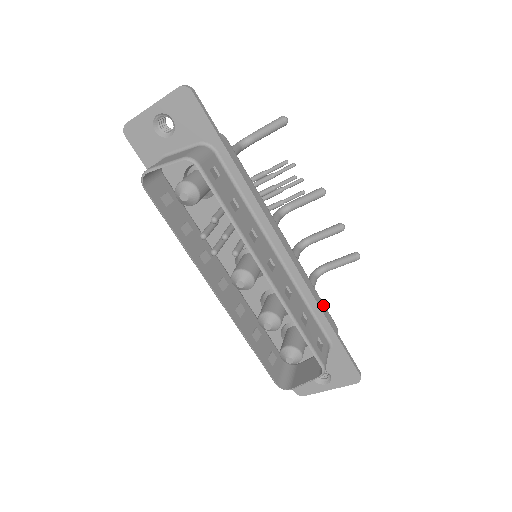
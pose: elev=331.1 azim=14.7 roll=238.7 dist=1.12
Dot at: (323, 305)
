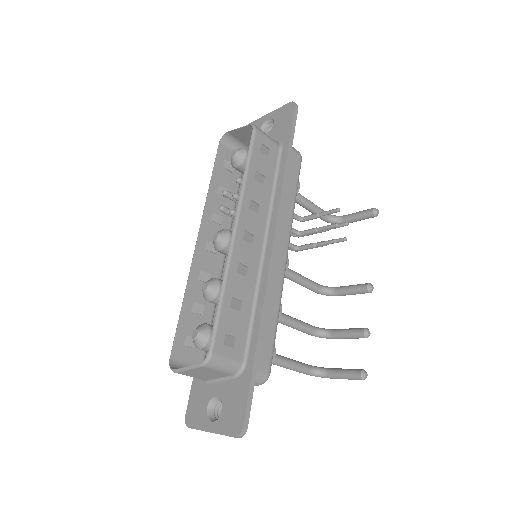
Dot at: (272, 336)
